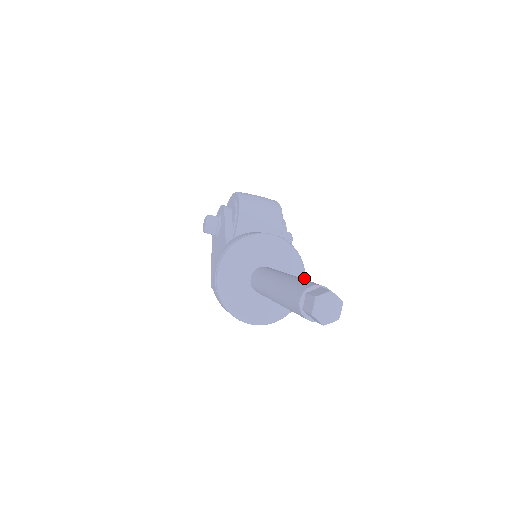
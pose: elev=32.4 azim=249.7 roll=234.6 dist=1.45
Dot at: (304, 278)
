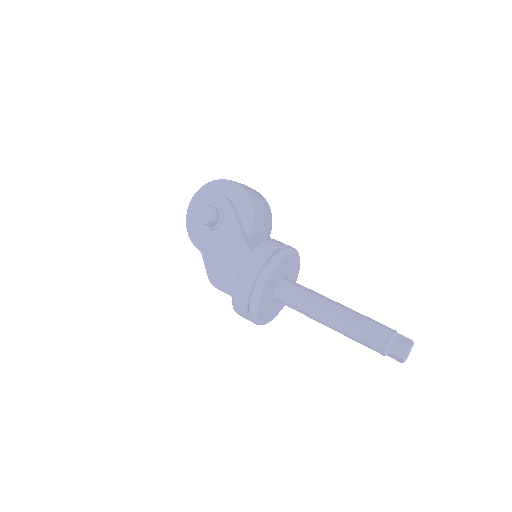
Dot at: (296, 280)
